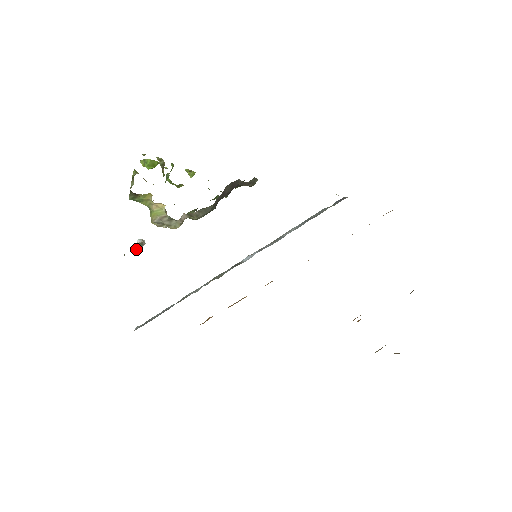
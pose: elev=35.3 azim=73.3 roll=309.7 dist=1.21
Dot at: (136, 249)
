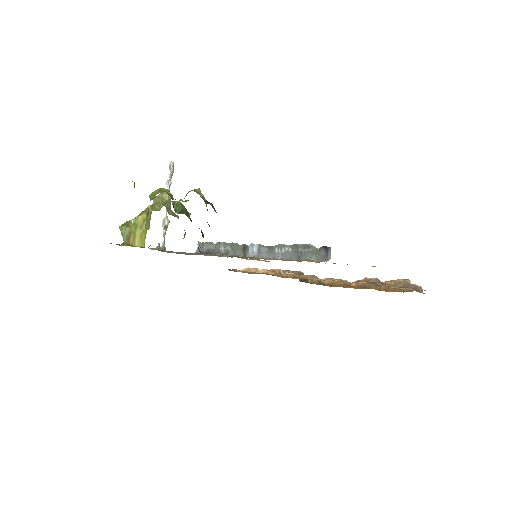
Dot at: occluded
